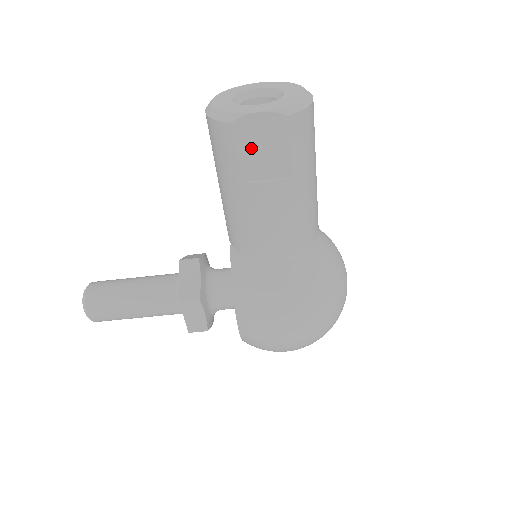
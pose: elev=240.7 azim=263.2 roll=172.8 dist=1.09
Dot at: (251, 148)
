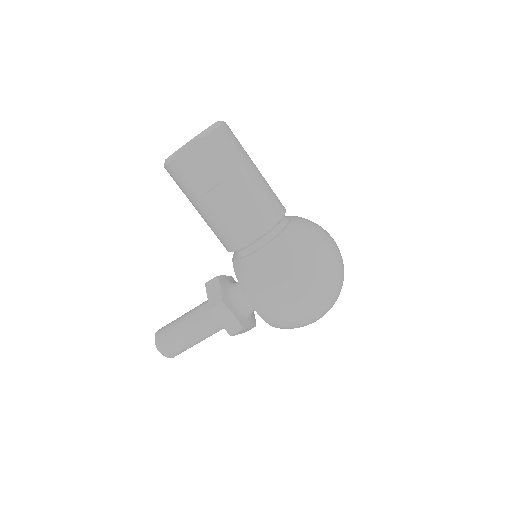
Dot at: (192, 171)
